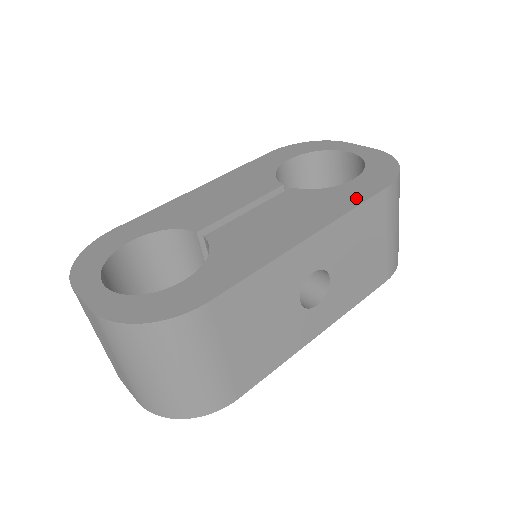
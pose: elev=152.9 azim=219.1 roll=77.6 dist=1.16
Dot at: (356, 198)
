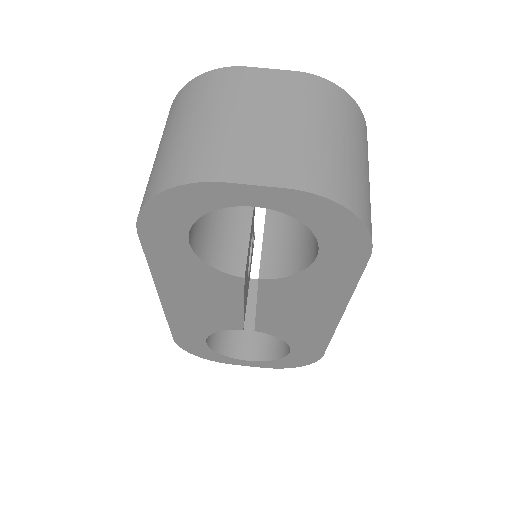
Dot at: (347, 279)
